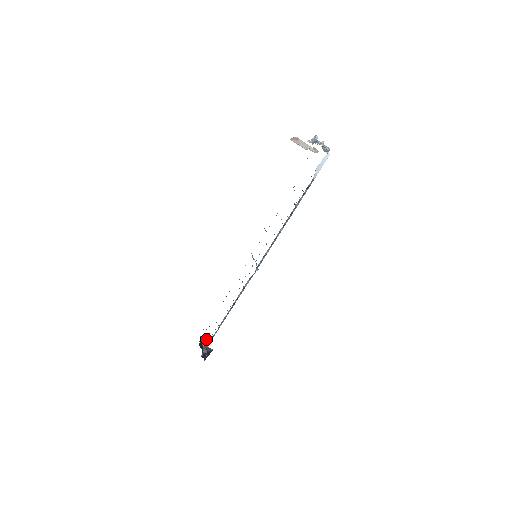
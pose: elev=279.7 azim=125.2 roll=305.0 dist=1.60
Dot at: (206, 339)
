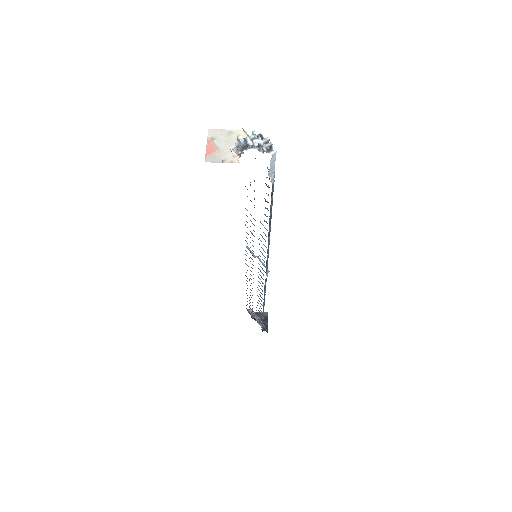
Dot at: occluded
